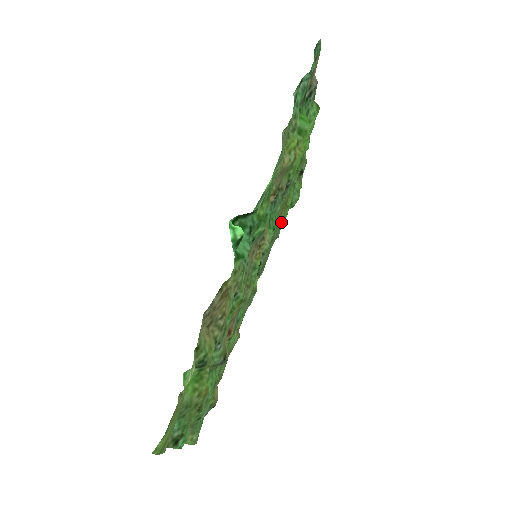
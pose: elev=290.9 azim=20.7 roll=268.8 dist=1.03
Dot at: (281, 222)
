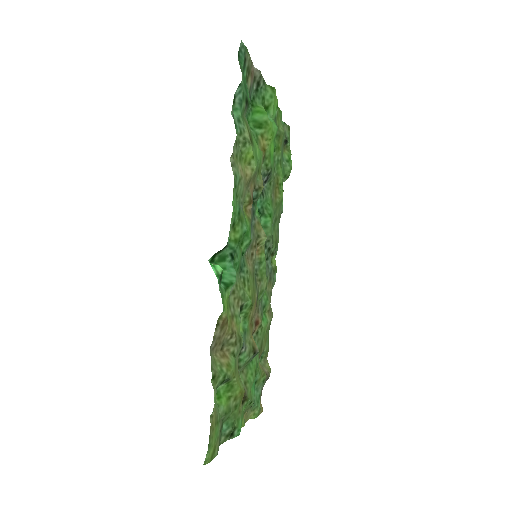
Dot at: (278, 201)
